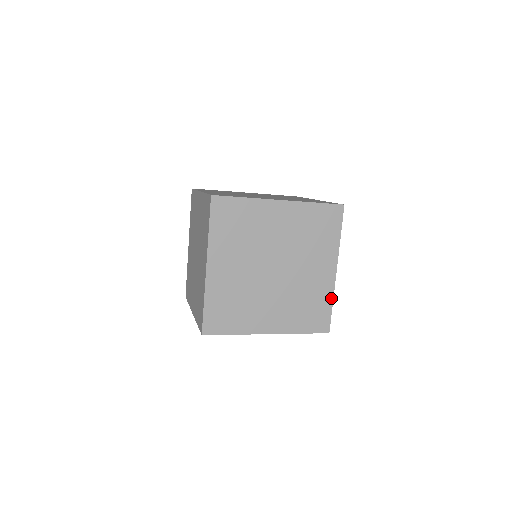
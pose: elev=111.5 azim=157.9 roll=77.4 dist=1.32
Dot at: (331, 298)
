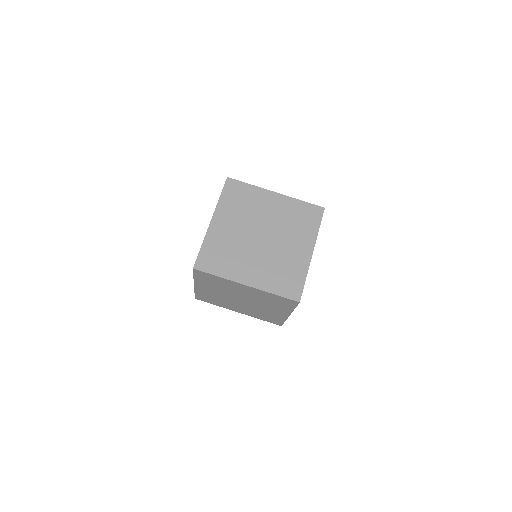
Dot at: occluded
